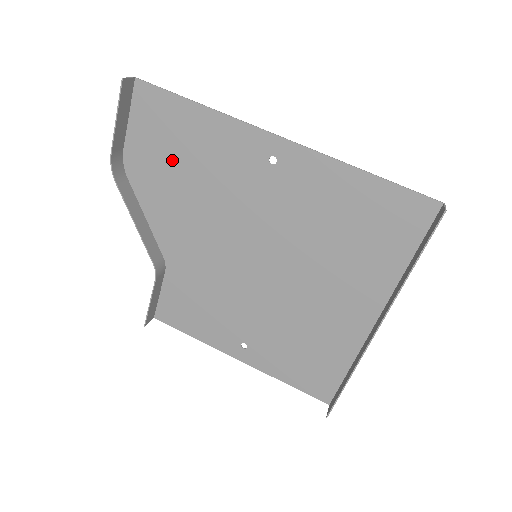
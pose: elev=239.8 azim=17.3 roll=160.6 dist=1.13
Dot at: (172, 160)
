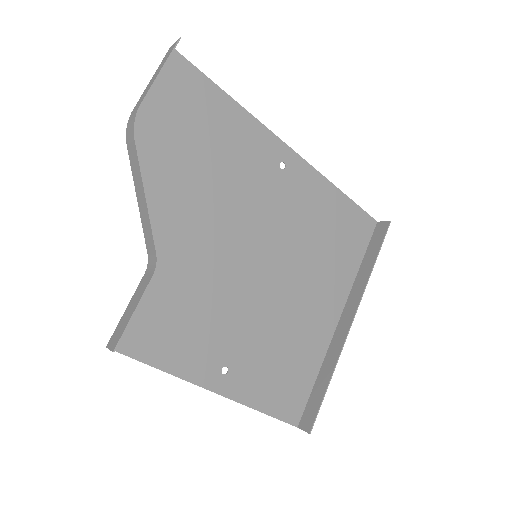
Dot at: (191, 140)
